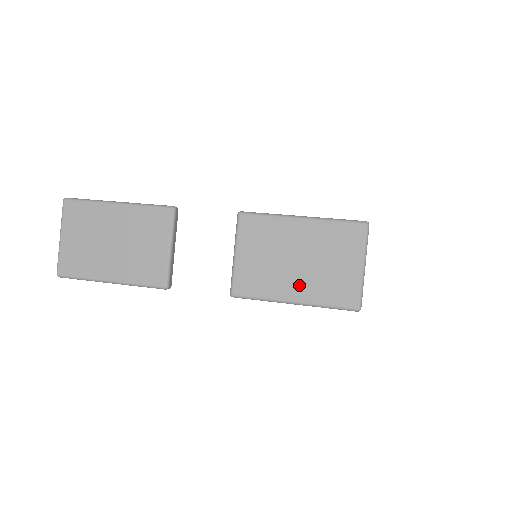
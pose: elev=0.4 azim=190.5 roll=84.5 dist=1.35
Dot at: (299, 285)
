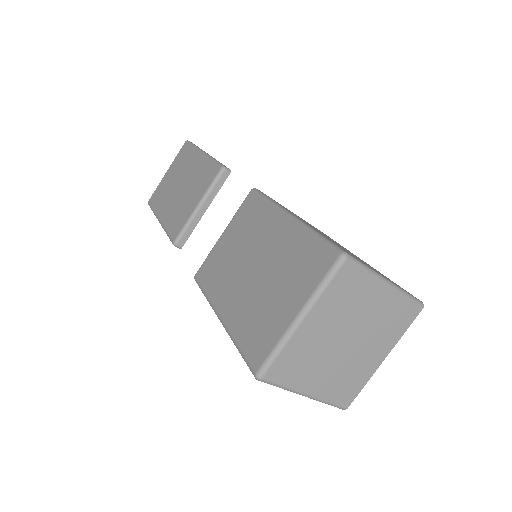
Dot at: (235, 299)
